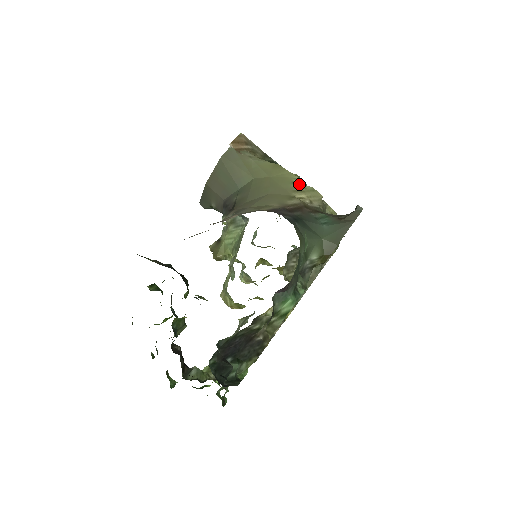
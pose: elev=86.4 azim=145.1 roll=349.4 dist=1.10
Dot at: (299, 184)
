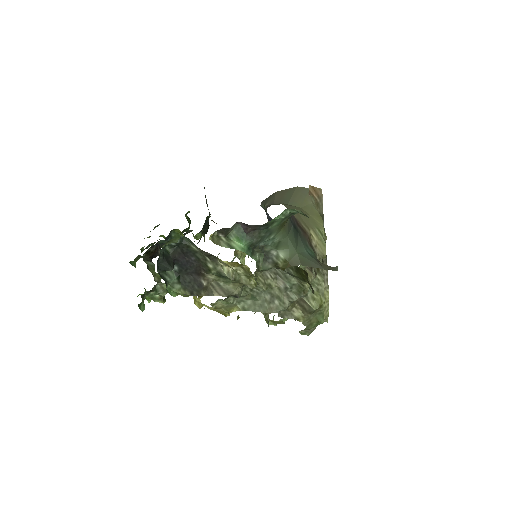
Dot at: (320, 233)
